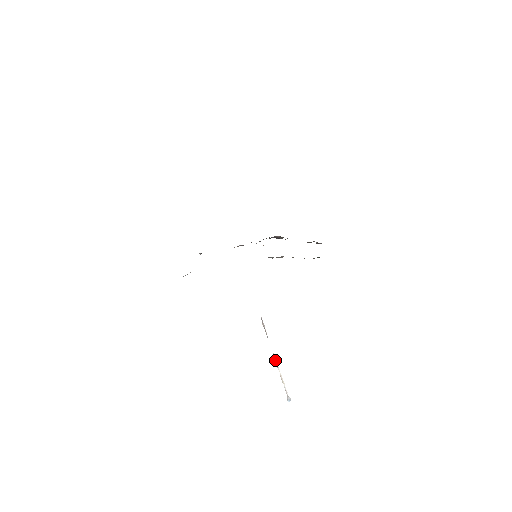
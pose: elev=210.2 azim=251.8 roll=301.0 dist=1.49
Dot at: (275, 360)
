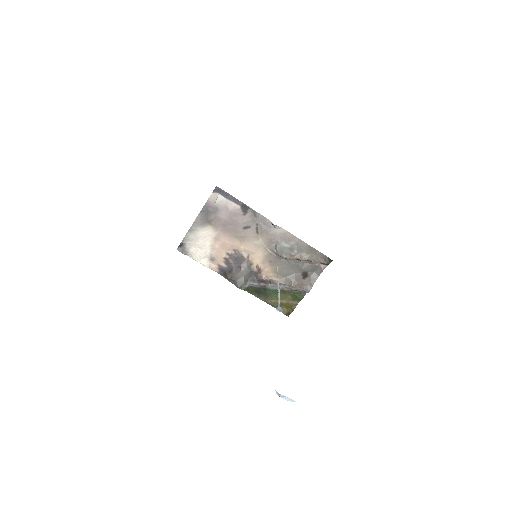
Dot at: (277, 270)
